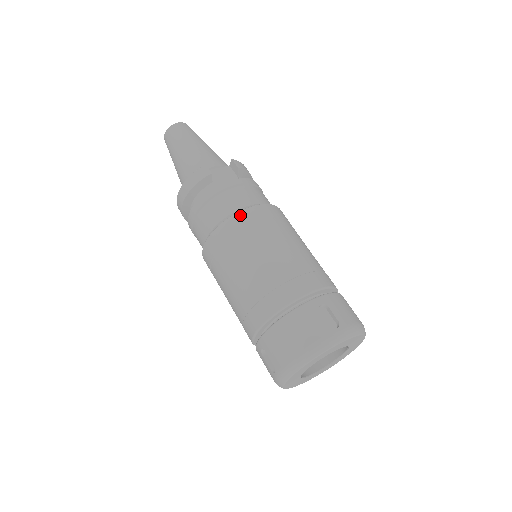
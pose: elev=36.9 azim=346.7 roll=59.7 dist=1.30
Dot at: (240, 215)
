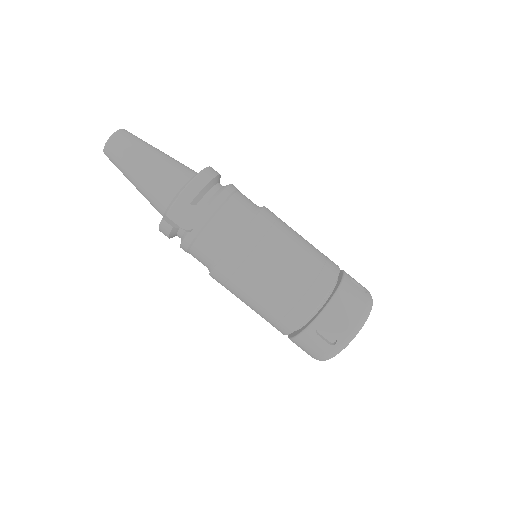
Dot at: (219, 268)
